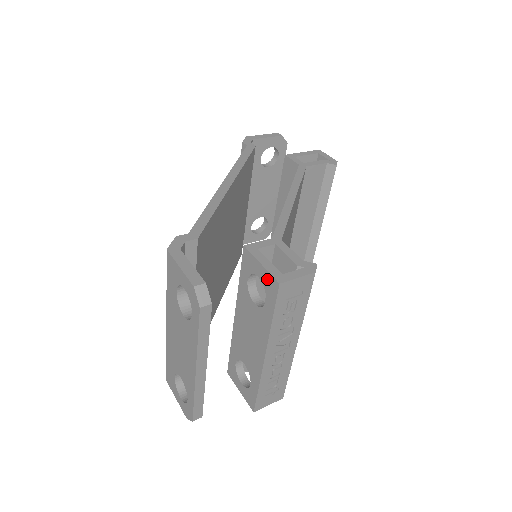
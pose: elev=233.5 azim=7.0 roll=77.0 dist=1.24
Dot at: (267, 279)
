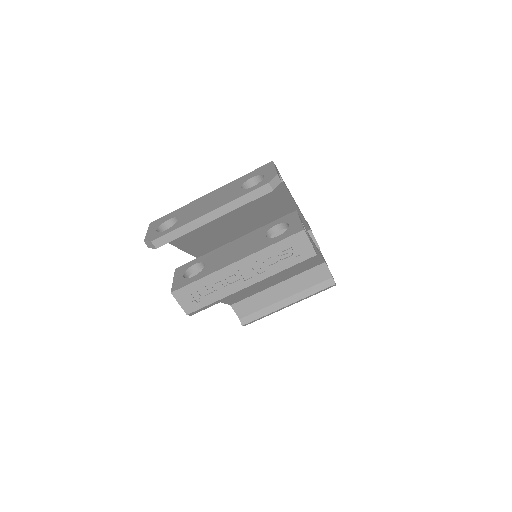
Dot at: (296, 226)
